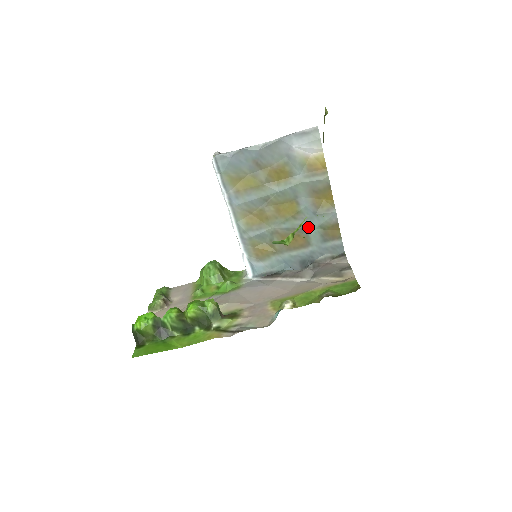
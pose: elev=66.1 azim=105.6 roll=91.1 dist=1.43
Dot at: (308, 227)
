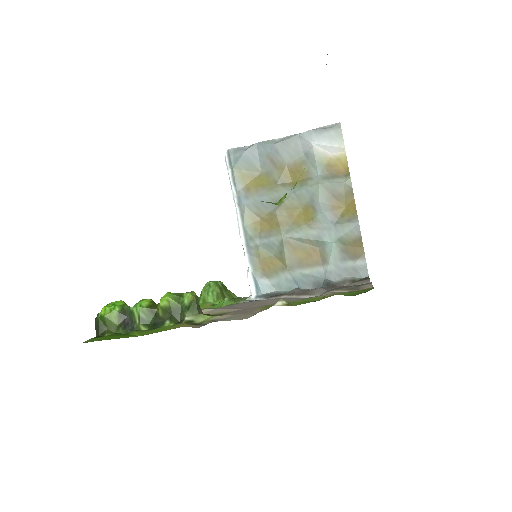
Dot at: (325, 239)
